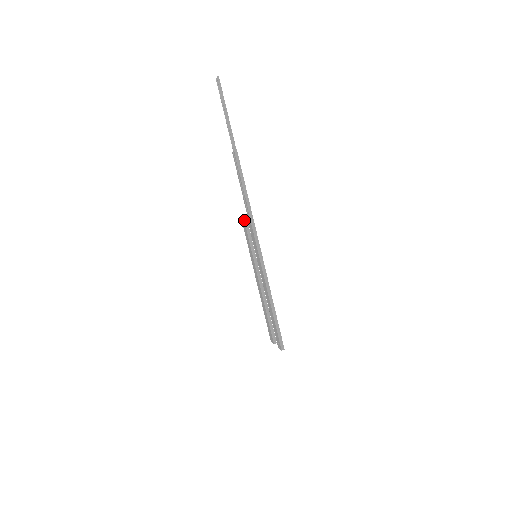
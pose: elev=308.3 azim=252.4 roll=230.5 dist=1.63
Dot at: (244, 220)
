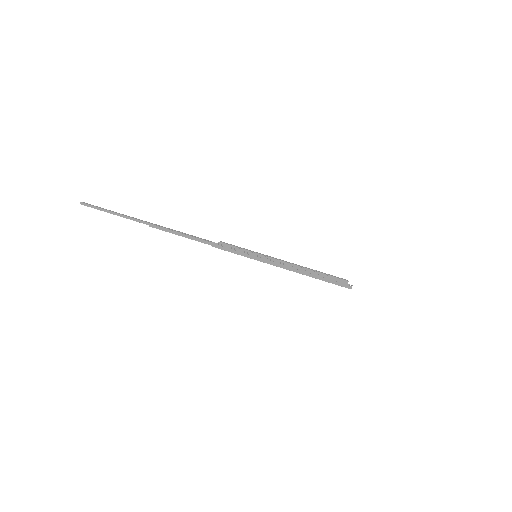
Dot at: occluded
